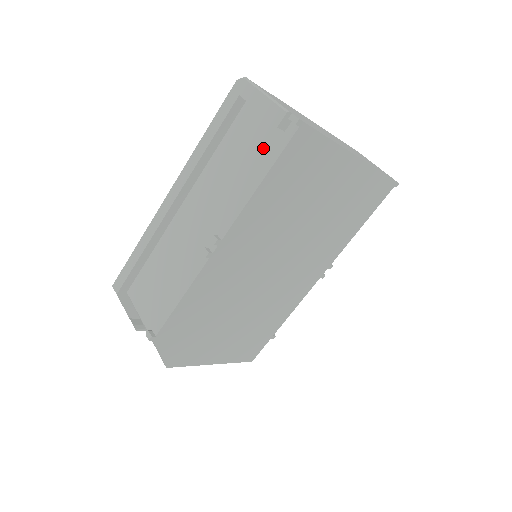
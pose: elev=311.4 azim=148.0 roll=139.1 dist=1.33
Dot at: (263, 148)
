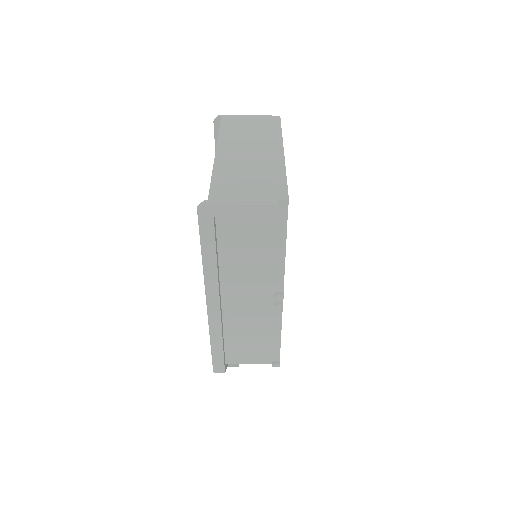
Dot at: (267, 230)
